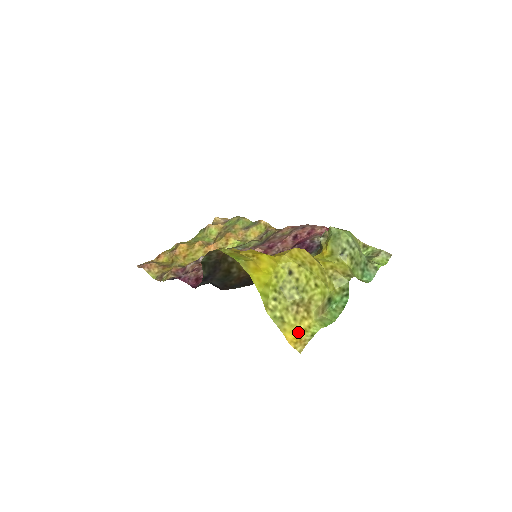
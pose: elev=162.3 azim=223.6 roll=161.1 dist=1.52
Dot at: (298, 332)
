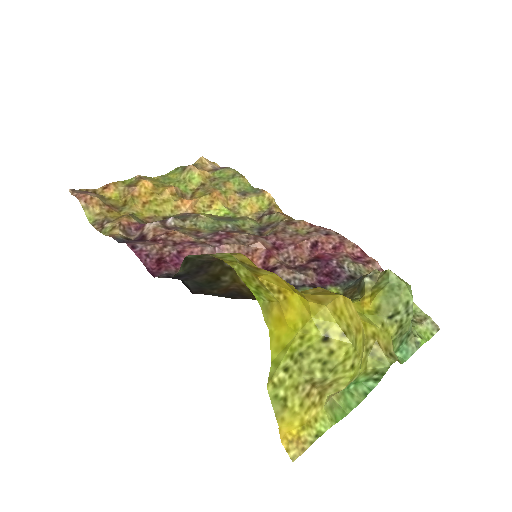
Dot at: (299, 425)
